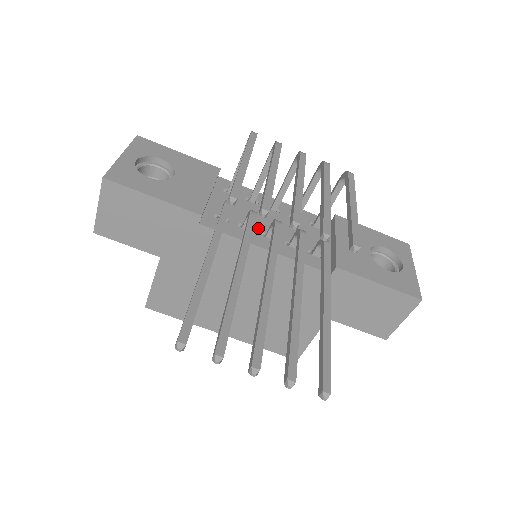
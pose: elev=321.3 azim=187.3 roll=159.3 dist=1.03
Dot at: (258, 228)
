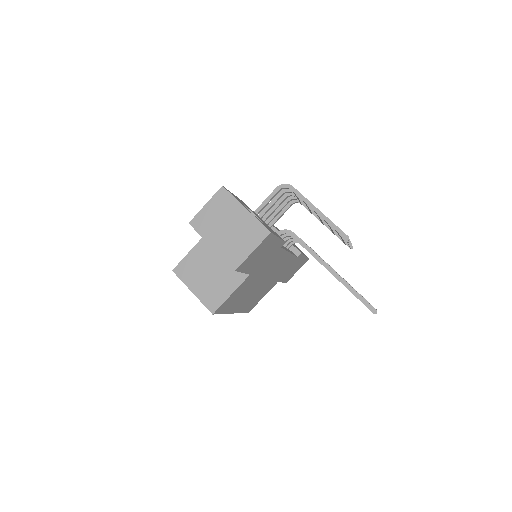
Dot at: occluded
